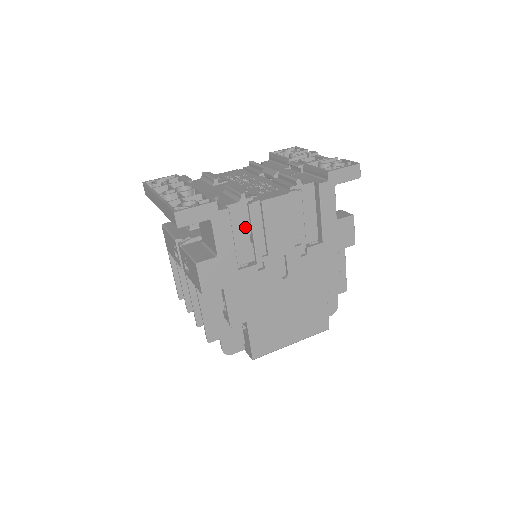
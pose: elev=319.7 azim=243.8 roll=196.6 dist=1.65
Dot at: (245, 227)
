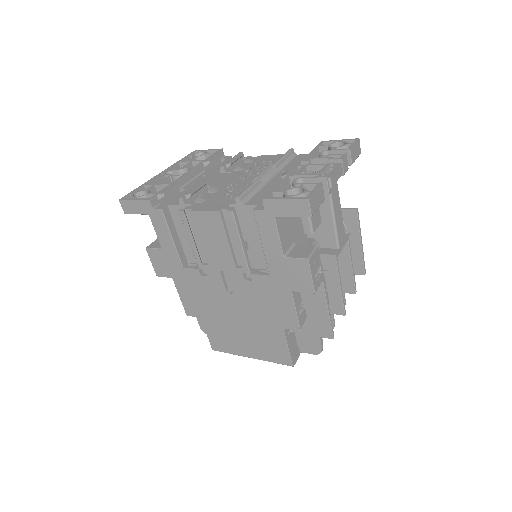
Dot at: occluded
